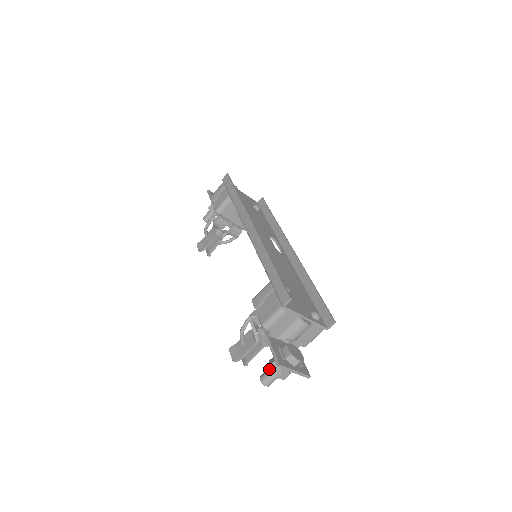
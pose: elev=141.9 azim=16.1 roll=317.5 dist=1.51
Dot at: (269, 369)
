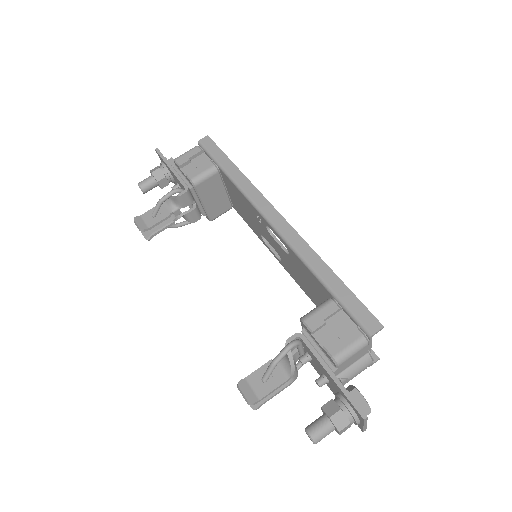
Dot at: (324, 420)
